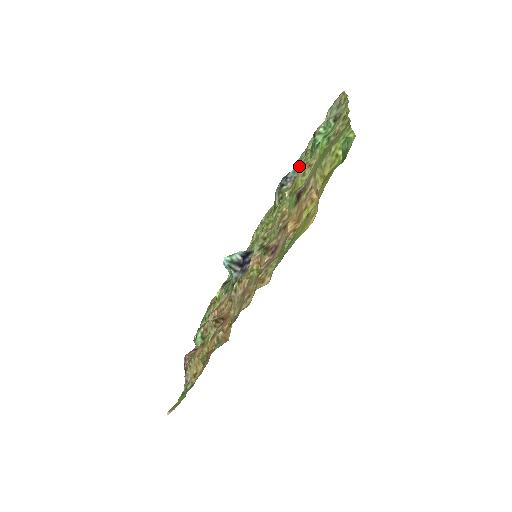
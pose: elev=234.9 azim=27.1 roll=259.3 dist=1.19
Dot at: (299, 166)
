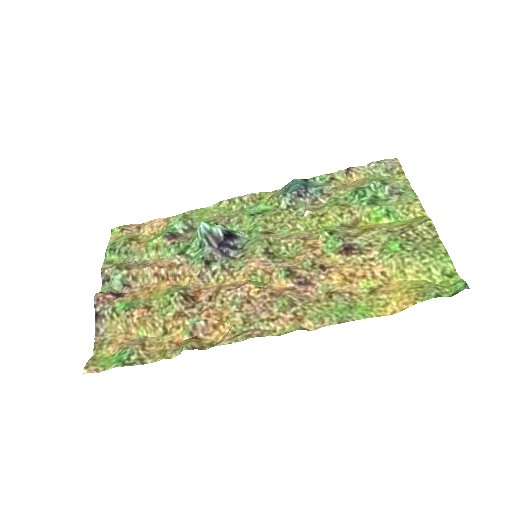
Dot at: (325, 191)
